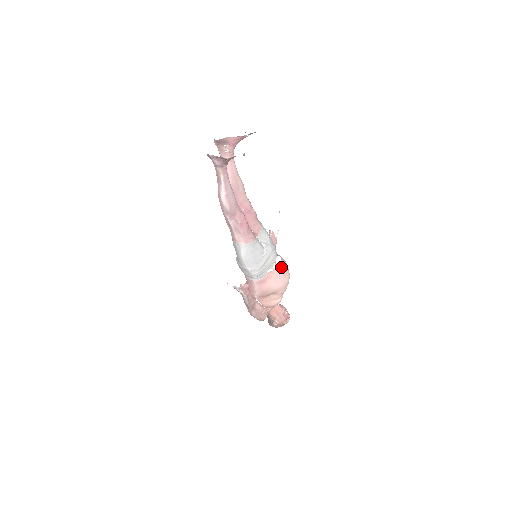
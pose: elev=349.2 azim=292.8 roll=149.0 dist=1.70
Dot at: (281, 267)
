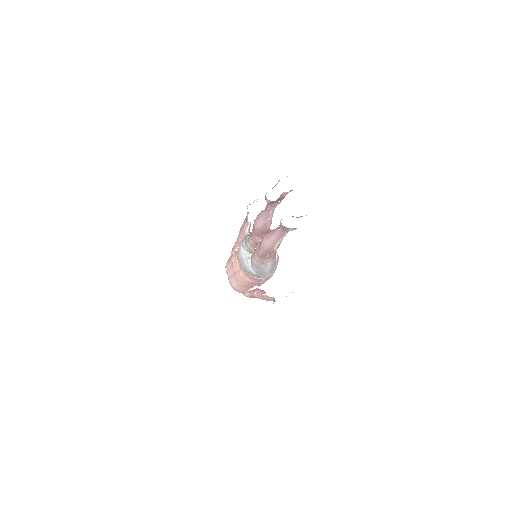
Dot at: (278, 256)
